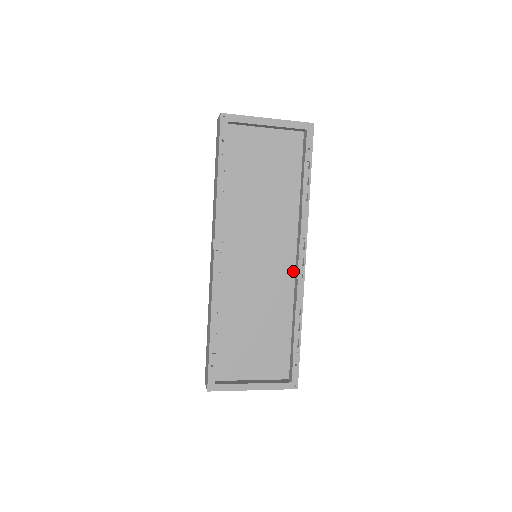
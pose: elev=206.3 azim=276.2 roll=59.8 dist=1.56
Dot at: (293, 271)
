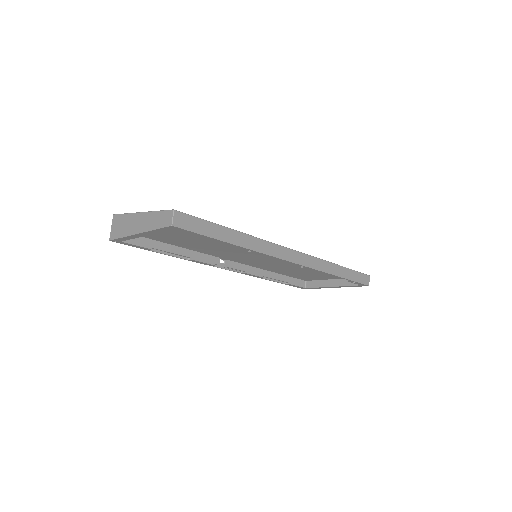
Dot at: occluded
